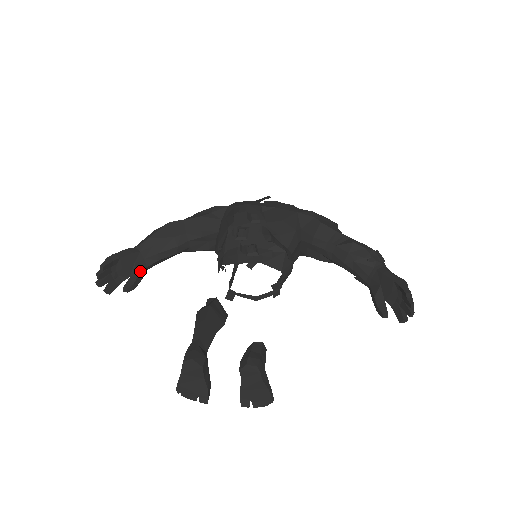
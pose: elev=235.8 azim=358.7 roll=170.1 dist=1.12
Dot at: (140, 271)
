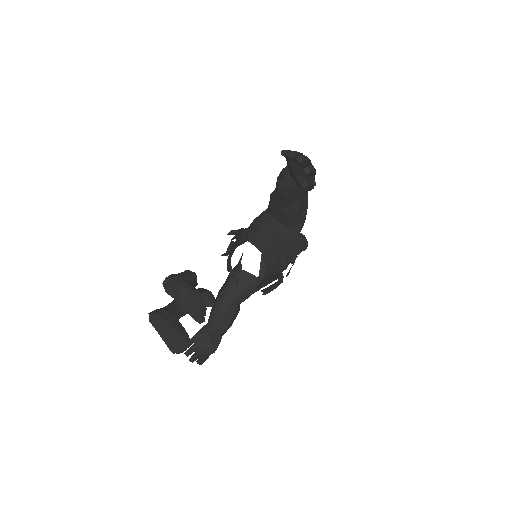
Dot at: (214, 335)
